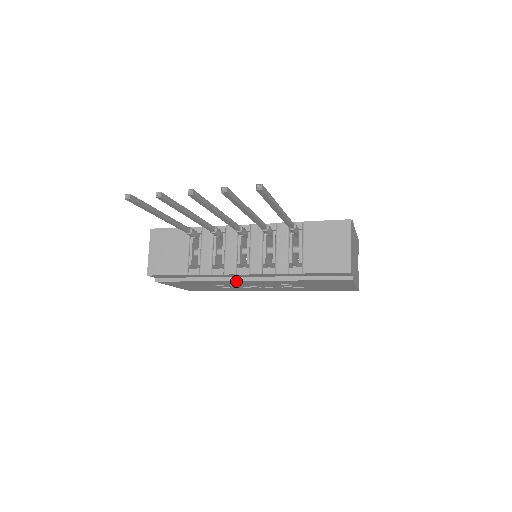
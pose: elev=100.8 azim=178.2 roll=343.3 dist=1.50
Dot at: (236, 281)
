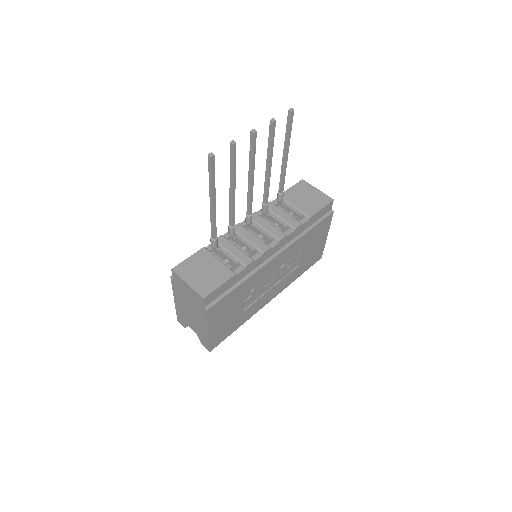
Dot at: (268, 264)
